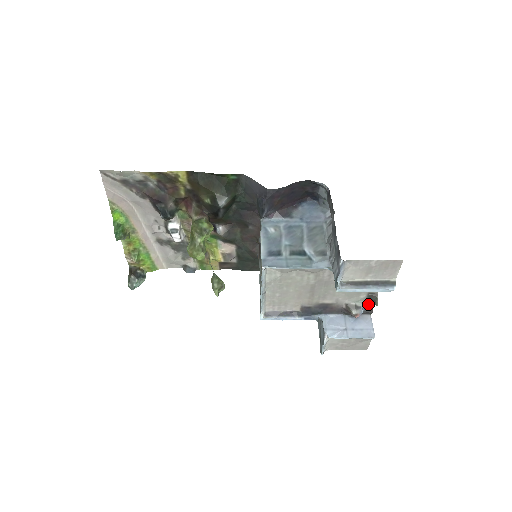
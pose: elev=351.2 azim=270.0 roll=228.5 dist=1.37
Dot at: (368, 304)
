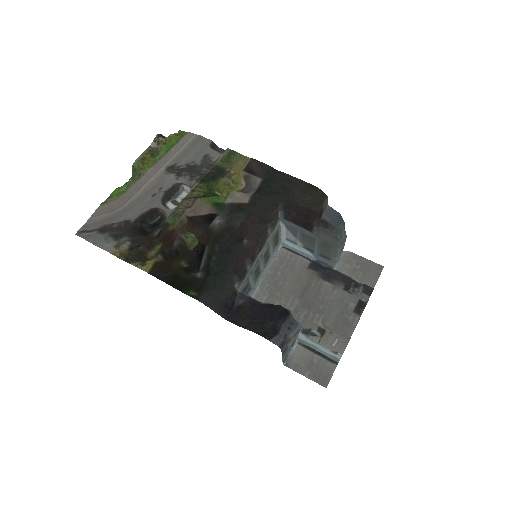
Dot at: (364, 298)
